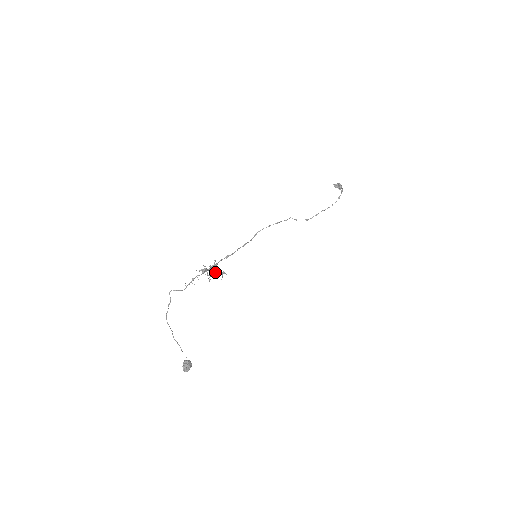
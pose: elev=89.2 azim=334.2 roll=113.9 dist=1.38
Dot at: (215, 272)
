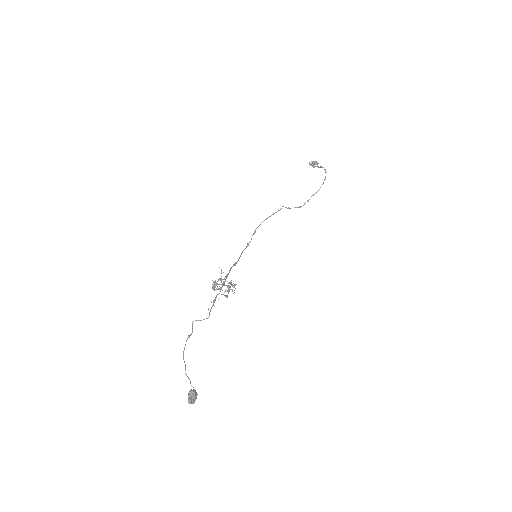
Dot at: (229, 286)
